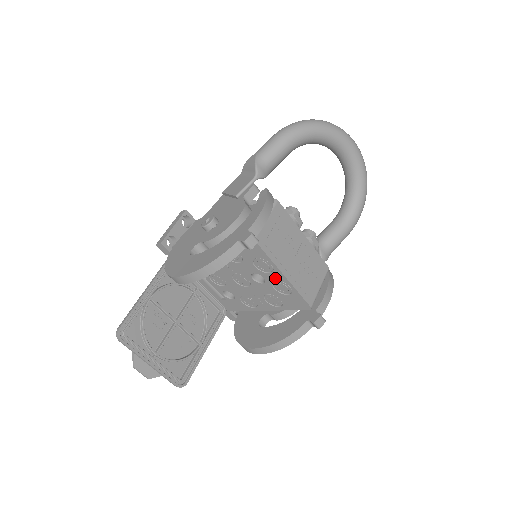
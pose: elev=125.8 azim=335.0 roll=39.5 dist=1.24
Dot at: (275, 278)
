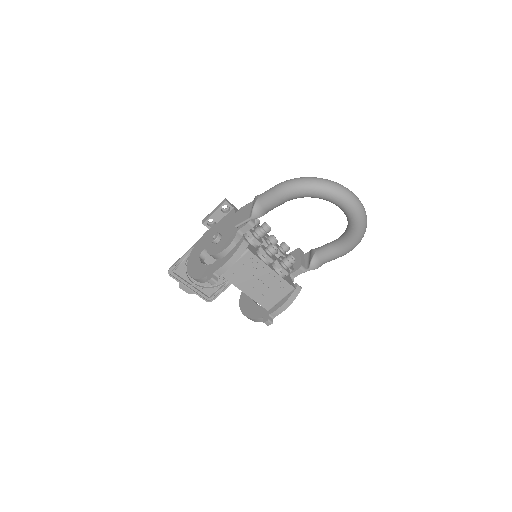
Dot at: occluded
